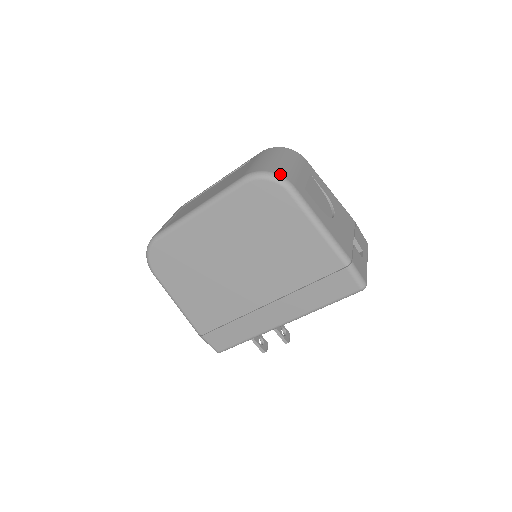
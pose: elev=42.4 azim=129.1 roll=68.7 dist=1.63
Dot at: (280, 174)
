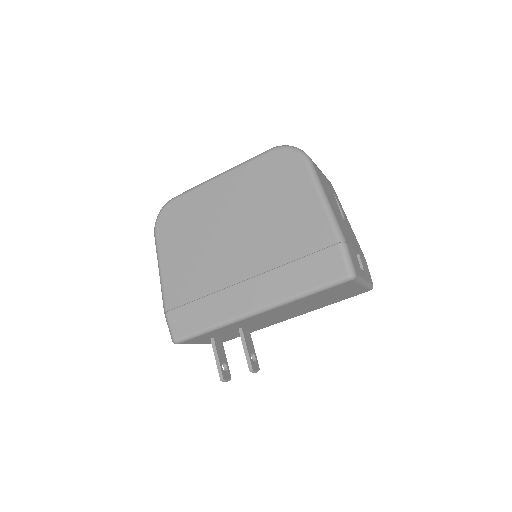
Dot at: (303, 151)
